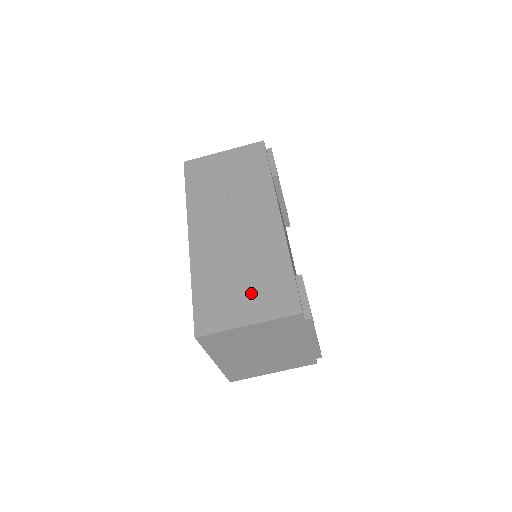
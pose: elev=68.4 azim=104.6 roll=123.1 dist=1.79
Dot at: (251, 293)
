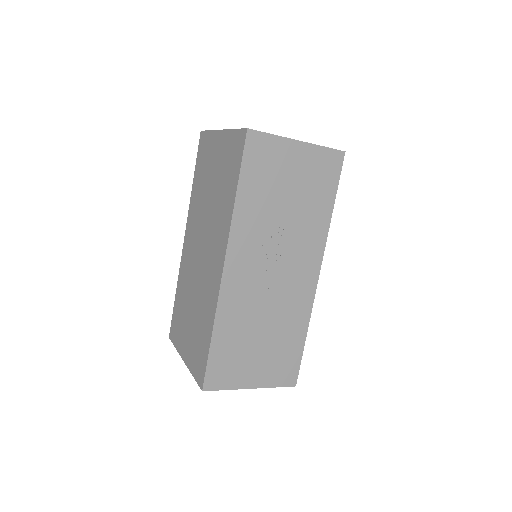
Dot at: (264, 358)
